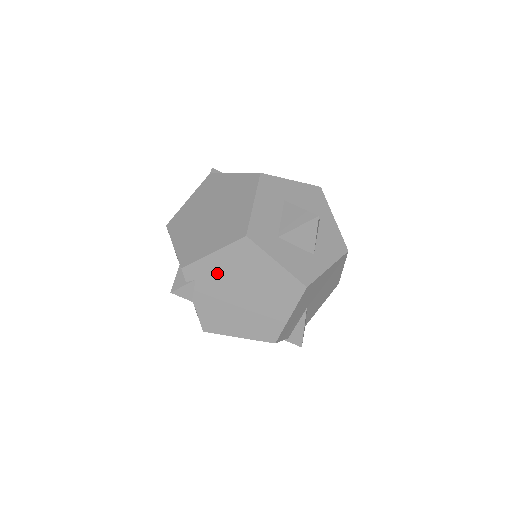
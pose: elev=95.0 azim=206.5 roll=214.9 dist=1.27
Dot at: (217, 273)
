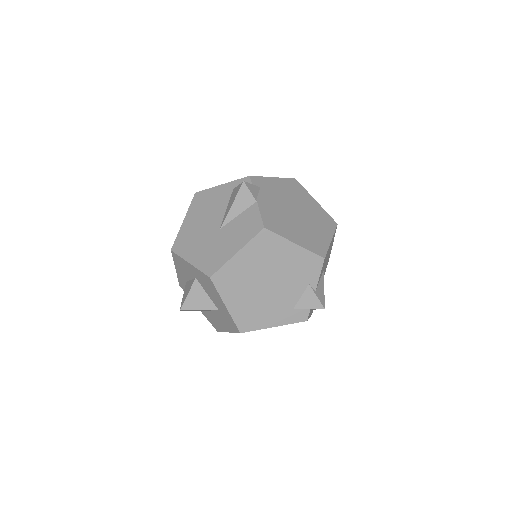
Dot at: (277, 190)
